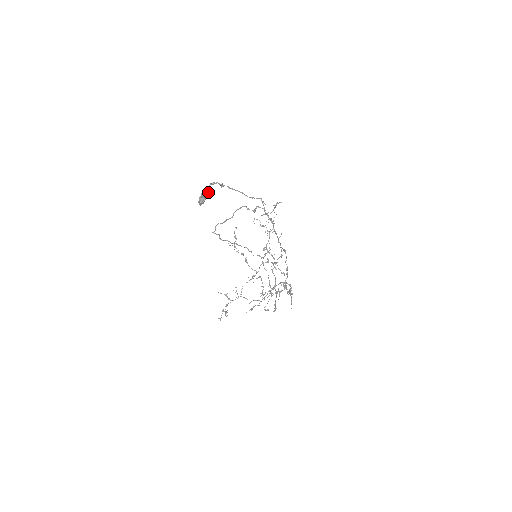
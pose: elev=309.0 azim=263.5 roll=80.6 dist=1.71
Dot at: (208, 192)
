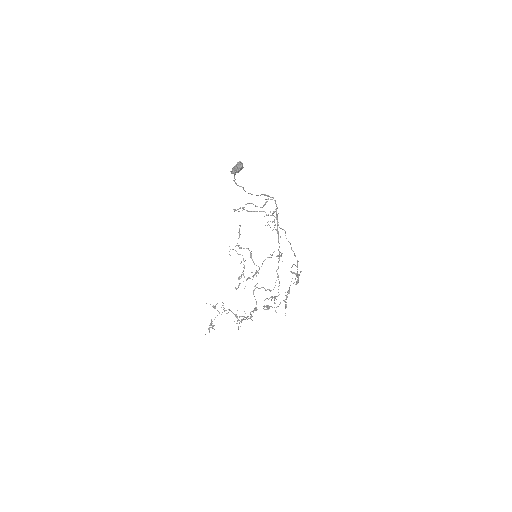
Dot at: occluded
